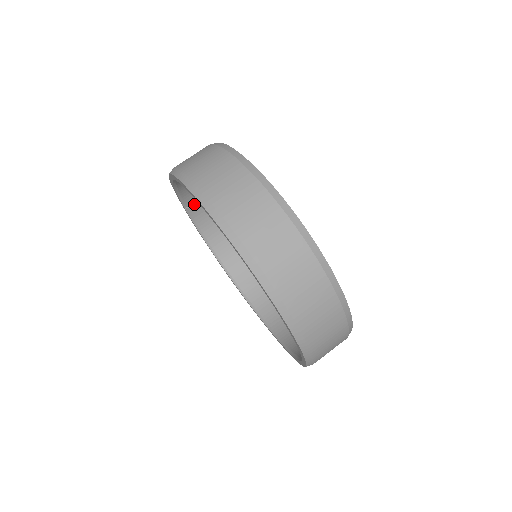
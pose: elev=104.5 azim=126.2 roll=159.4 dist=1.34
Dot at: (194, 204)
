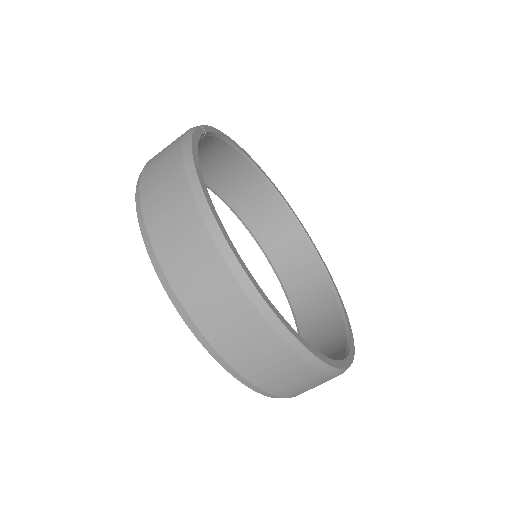
Dot at: occluded
